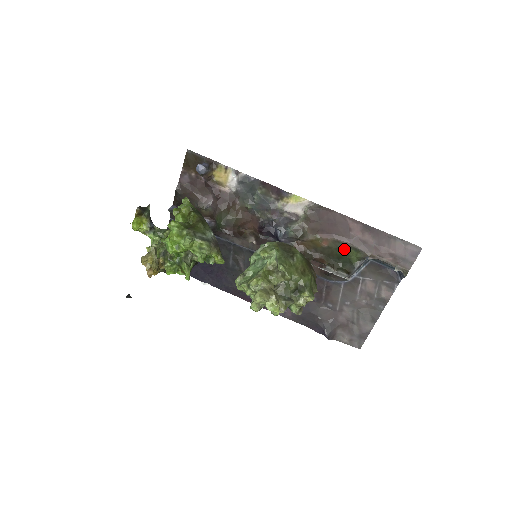
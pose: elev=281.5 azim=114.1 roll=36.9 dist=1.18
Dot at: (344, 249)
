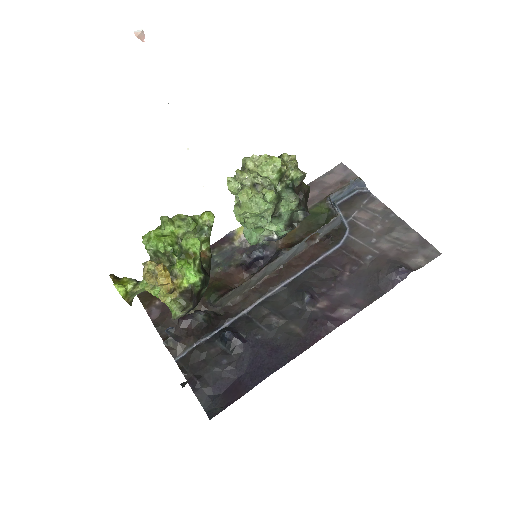
Dot at: occluded
